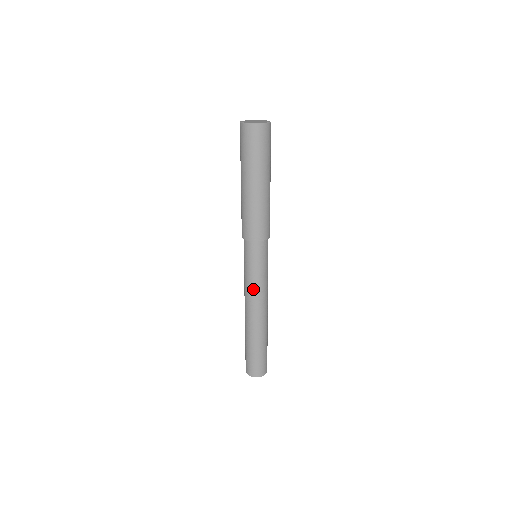
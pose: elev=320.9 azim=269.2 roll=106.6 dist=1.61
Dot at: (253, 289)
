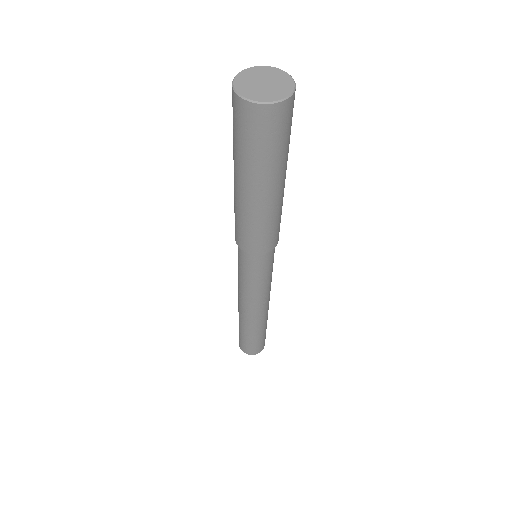
Dot at: (249, 294)
